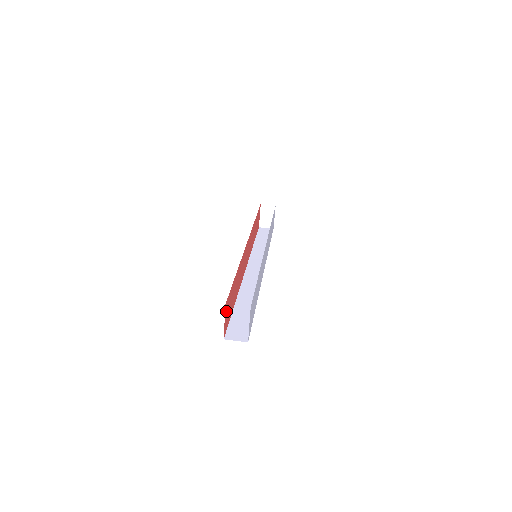
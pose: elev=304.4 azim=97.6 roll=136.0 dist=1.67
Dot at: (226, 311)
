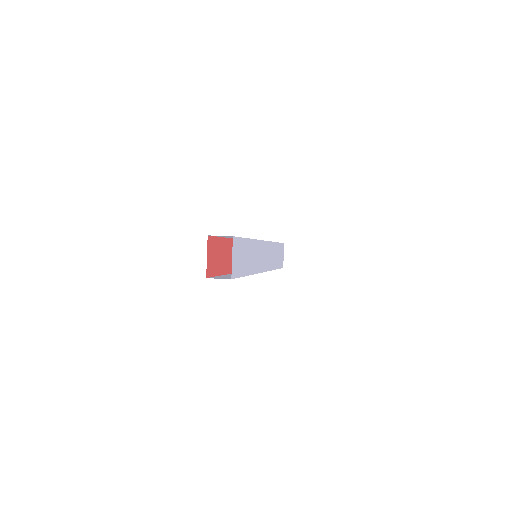
Dot at: (210, 249)
